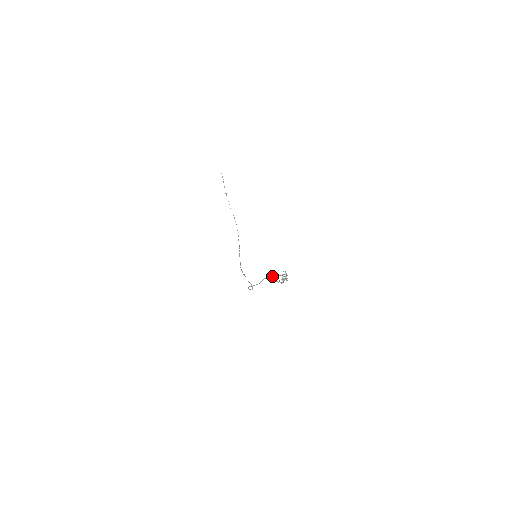
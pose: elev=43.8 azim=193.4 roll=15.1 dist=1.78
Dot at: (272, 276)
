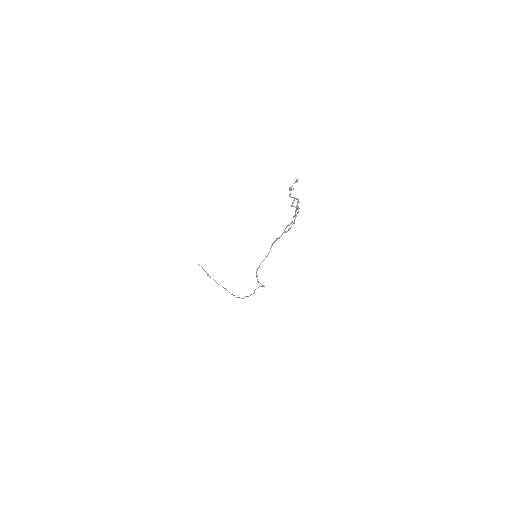
Dot at: occluded
